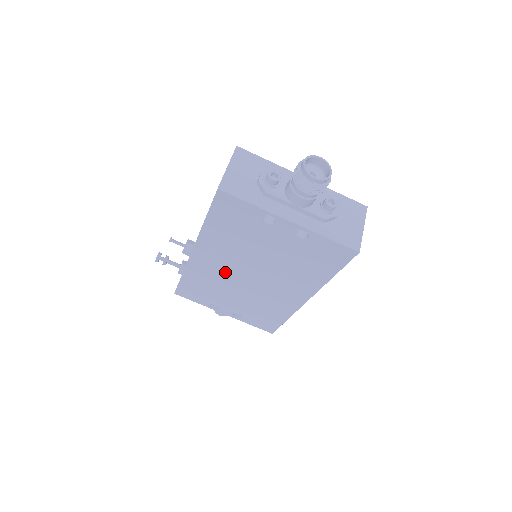
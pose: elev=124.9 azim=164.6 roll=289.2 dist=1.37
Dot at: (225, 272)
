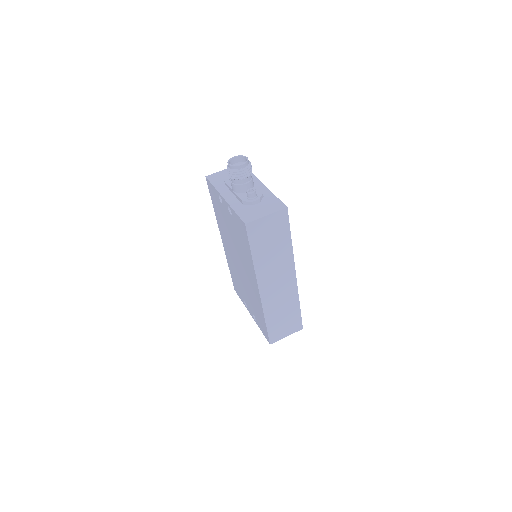
Dot at: (233, 260)
